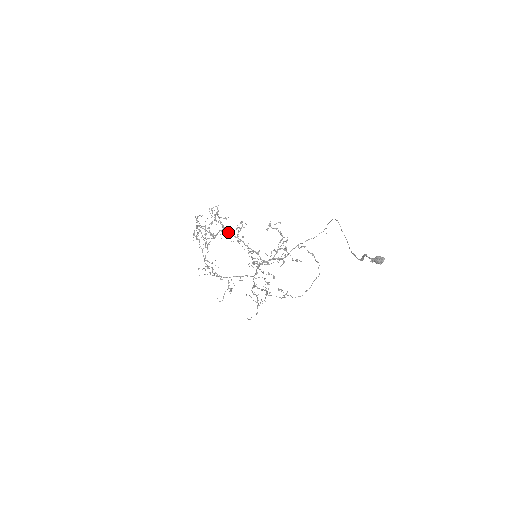
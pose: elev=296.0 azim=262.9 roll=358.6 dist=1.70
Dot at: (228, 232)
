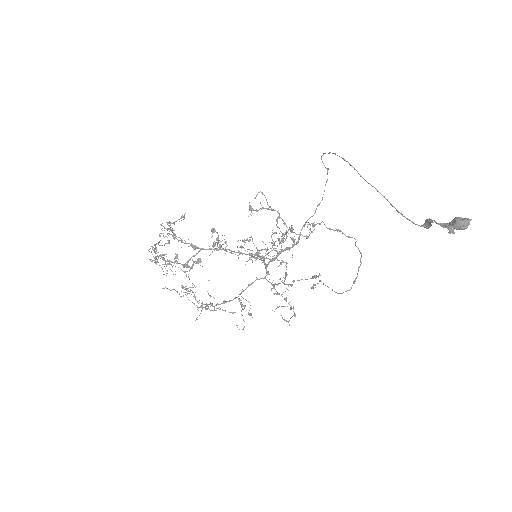
Dot at: (203, 249)
